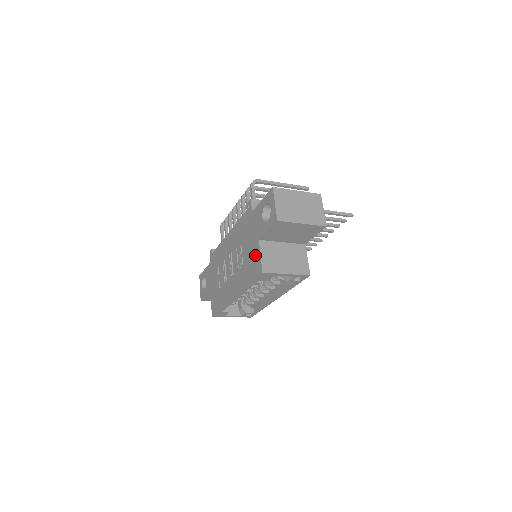
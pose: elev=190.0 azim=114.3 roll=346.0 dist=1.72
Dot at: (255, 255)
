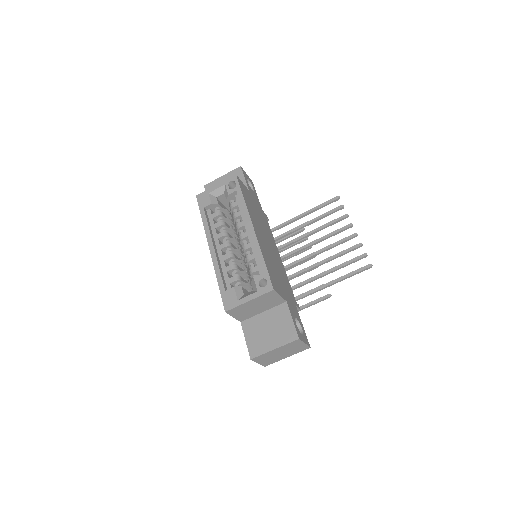
Dot at: occluded
